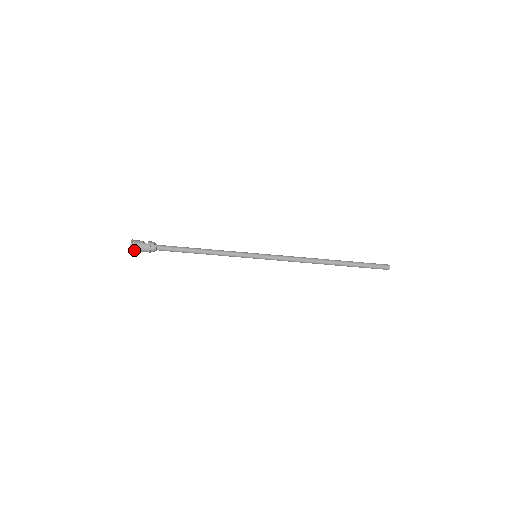
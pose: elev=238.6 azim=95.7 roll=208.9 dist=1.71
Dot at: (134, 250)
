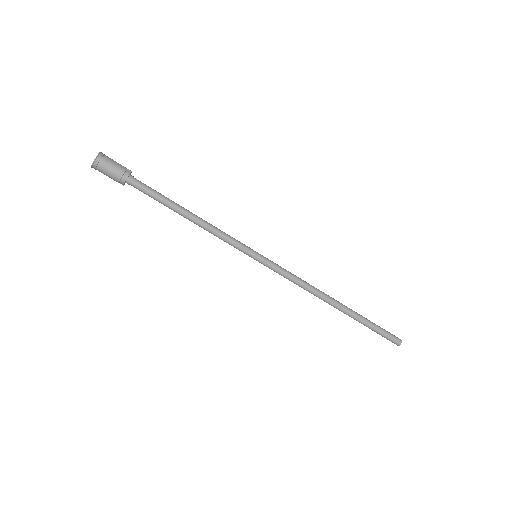
Dot at: (99, 163)
